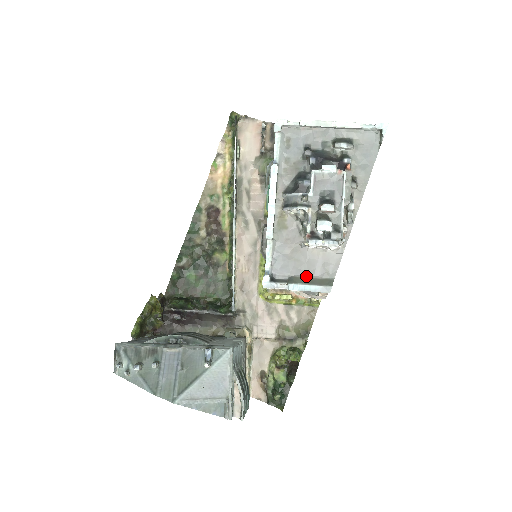
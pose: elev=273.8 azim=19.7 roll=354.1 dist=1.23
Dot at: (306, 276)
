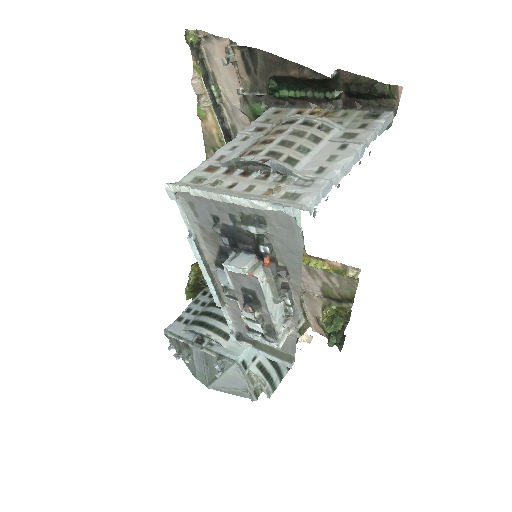
Dot at: occluded
